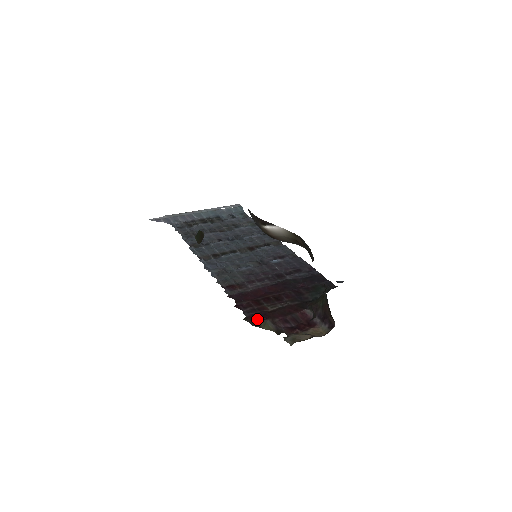
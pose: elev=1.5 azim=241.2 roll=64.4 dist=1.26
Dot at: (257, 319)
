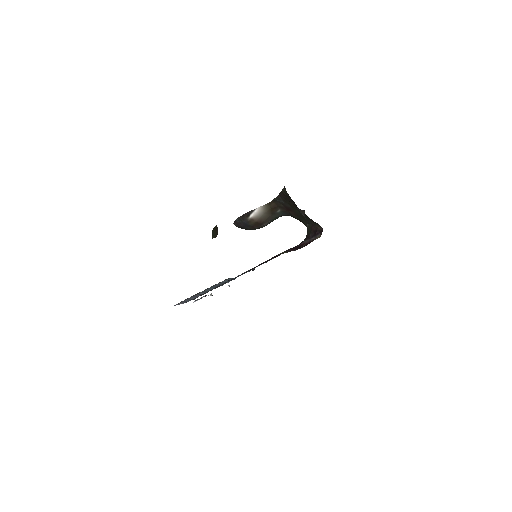
Dot at: occluded
